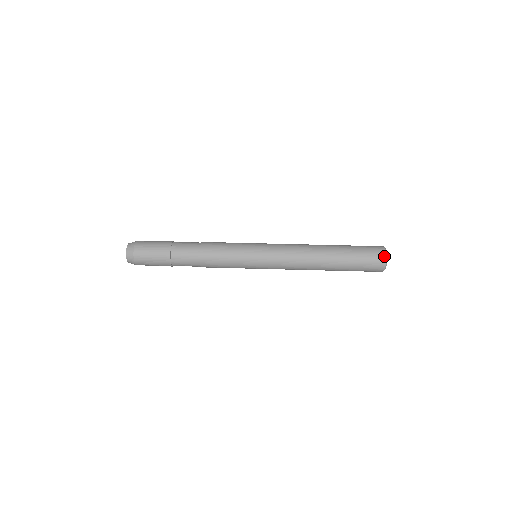
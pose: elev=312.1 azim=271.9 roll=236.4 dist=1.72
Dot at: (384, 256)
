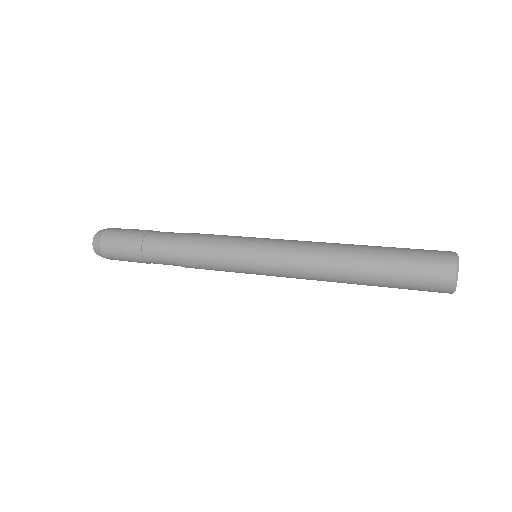
Dot at: (452, 270)
